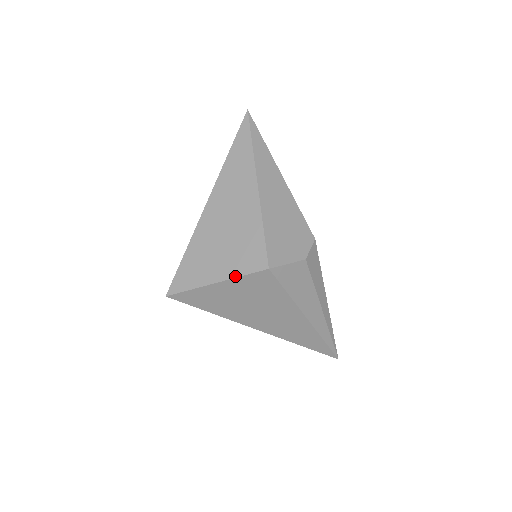
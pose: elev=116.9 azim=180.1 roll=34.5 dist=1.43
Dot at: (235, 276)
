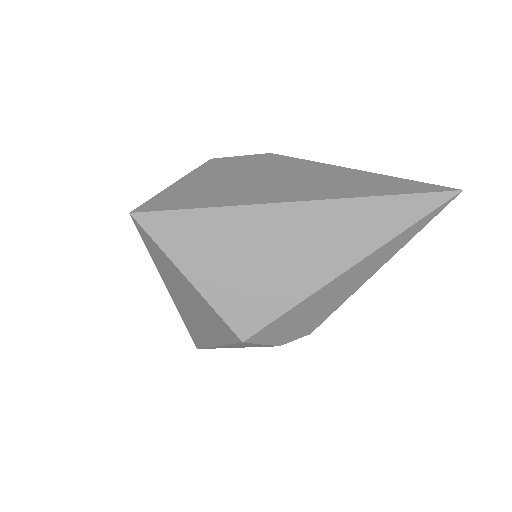
Dot at: (211, 302)
